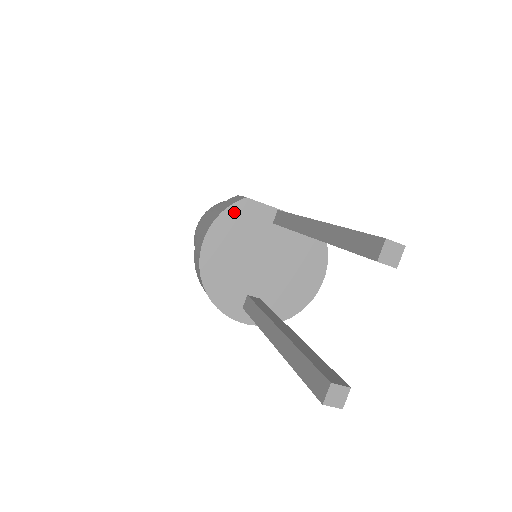
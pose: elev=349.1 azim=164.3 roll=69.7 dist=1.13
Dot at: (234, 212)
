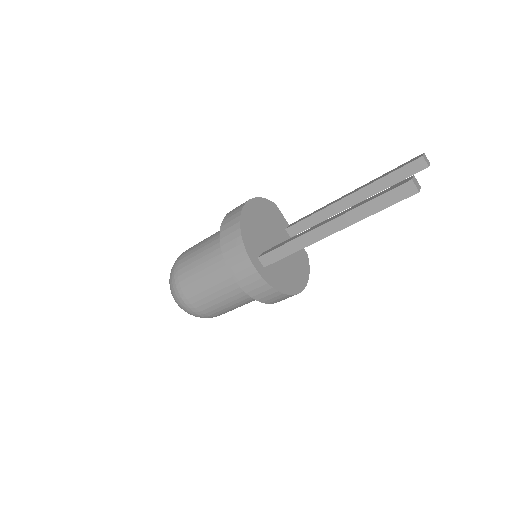
Dot at: (268, 204)
